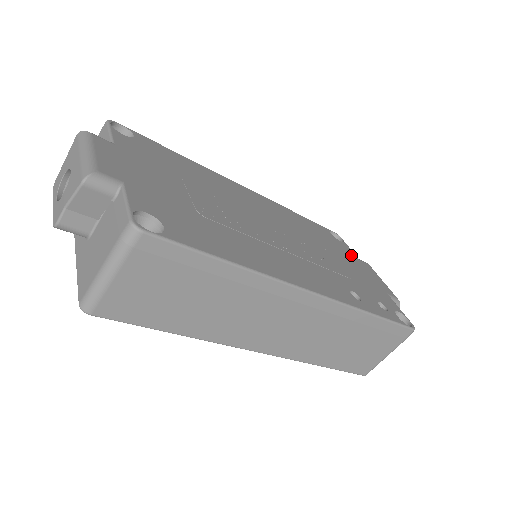
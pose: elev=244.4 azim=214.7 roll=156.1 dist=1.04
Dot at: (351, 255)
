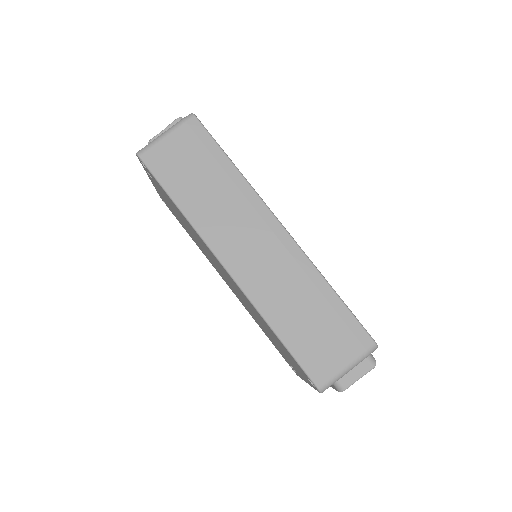
Dot at: occluded
